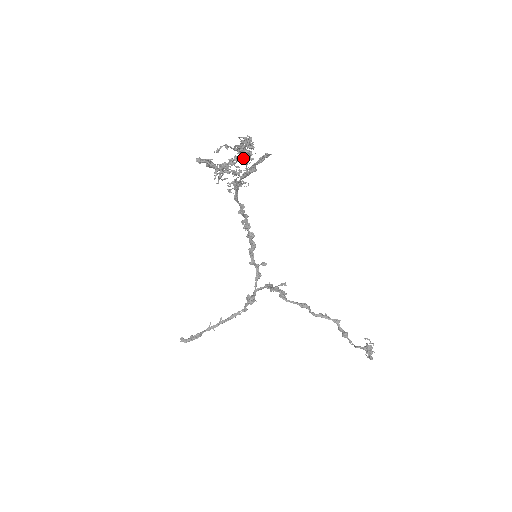
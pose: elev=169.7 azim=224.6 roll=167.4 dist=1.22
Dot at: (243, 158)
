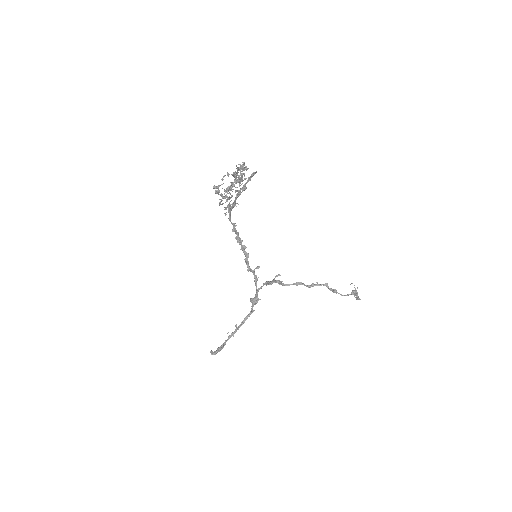
Dot at: (240, 179)
